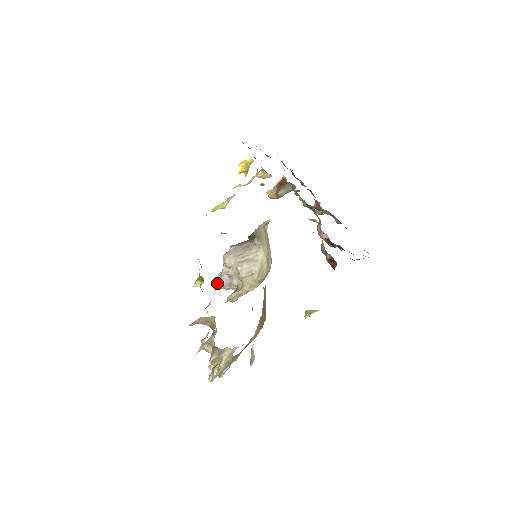
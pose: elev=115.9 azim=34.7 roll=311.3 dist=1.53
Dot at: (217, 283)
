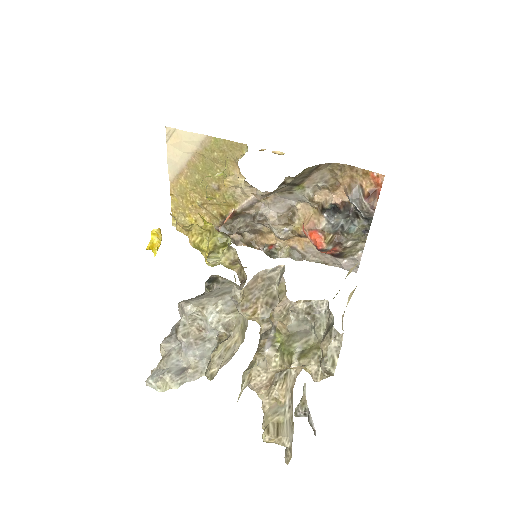
Dot at: (158, 378)
